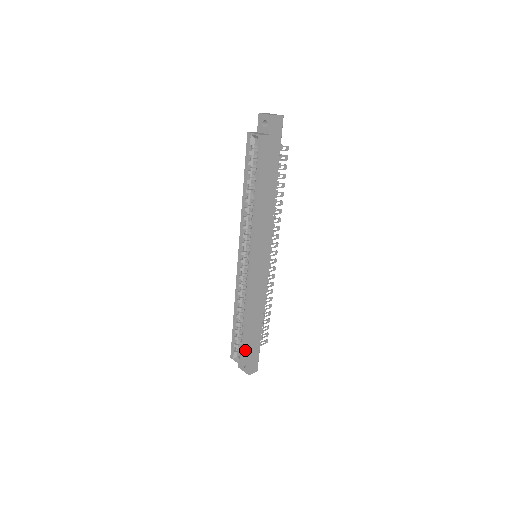
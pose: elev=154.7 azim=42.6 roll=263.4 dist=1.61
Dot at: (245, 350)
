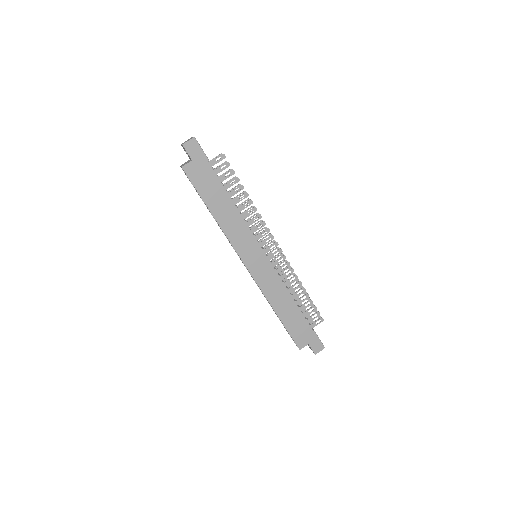
Dot at: (294, 336)
